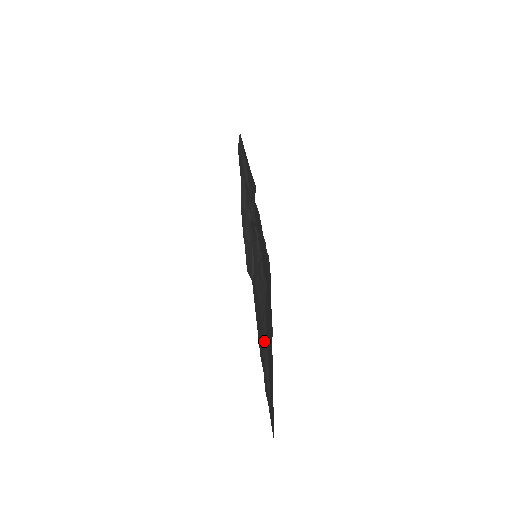
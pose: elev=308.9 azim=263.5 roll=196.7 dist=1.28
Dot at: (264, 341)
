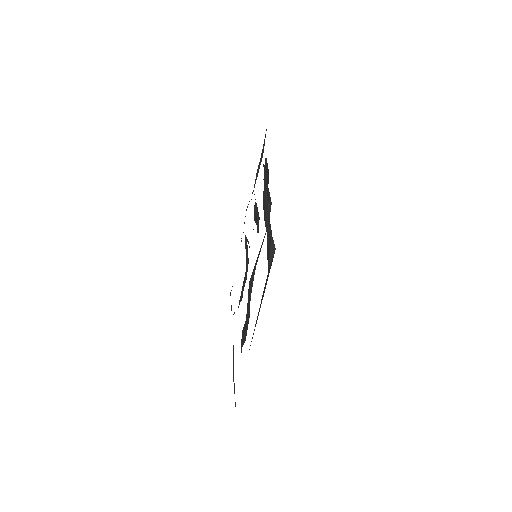
Dot at: occluded
